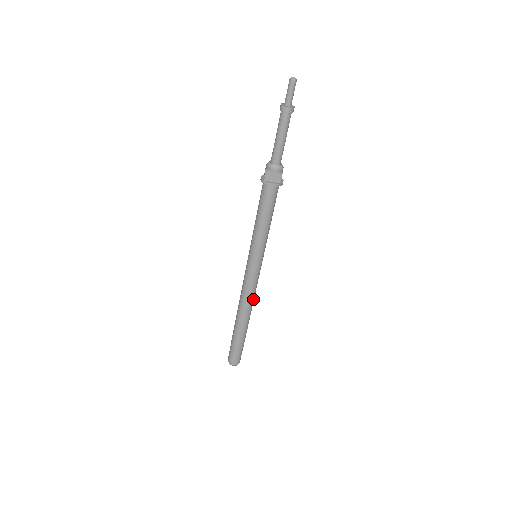
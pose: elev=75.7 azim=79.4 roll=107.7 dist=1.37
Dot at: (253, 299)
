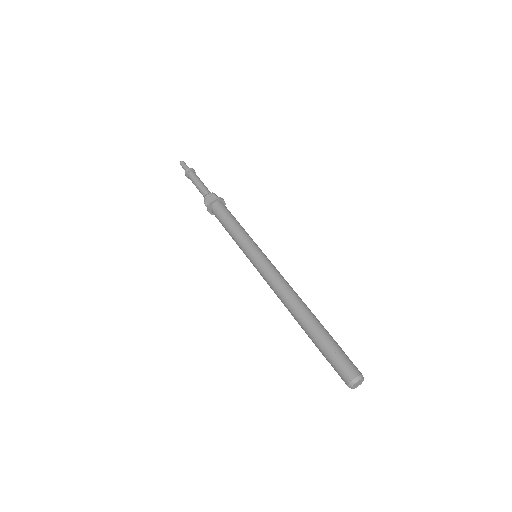
Dot at: (289, 288)
